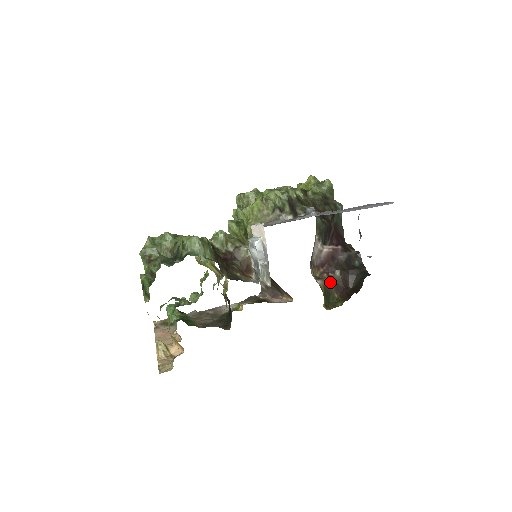
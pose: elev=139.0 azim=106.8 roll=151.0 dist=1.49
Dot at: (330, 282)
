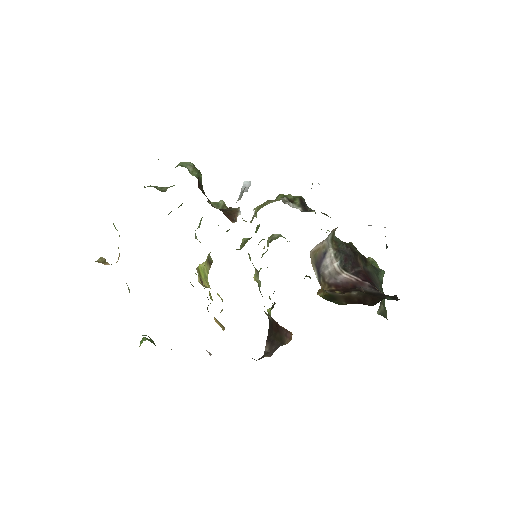
Dot at: (341, 296)
